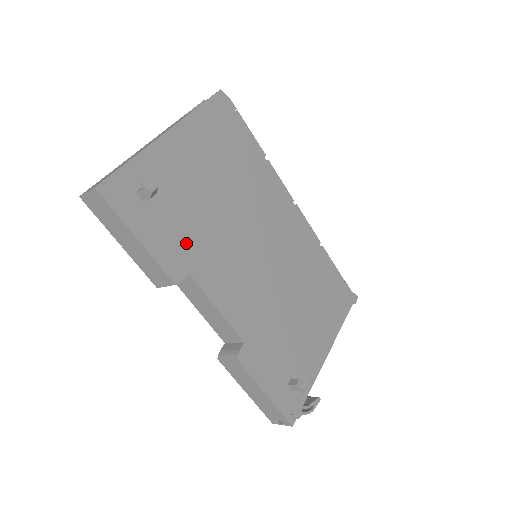
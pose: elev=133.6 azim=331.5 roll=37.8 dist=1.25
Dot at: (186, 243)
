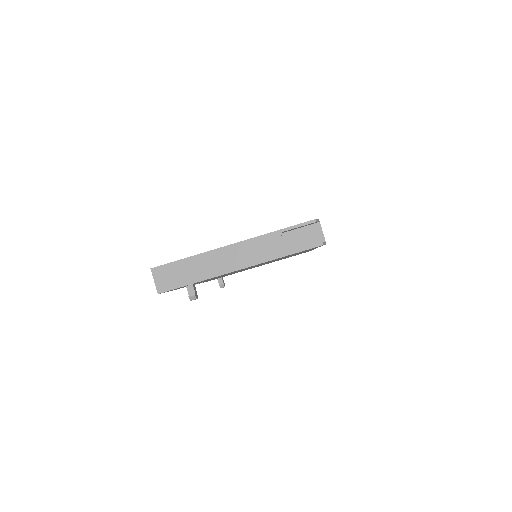
Dot at: occluded
